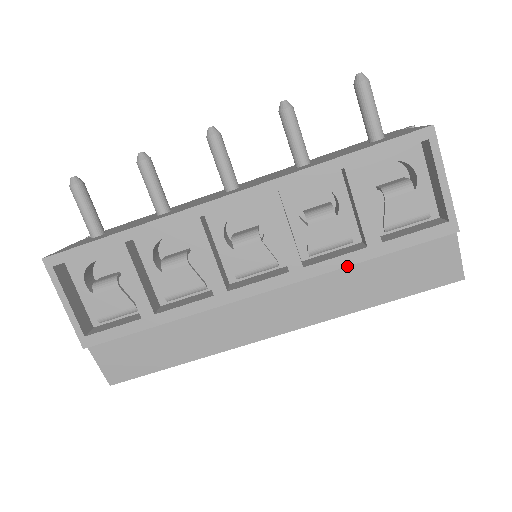
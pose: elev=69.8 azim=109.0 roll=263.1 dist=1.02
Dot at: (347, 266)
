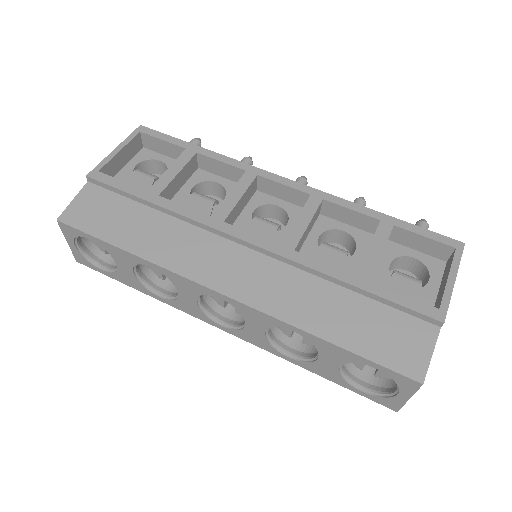
Dot at: (329, 275)
